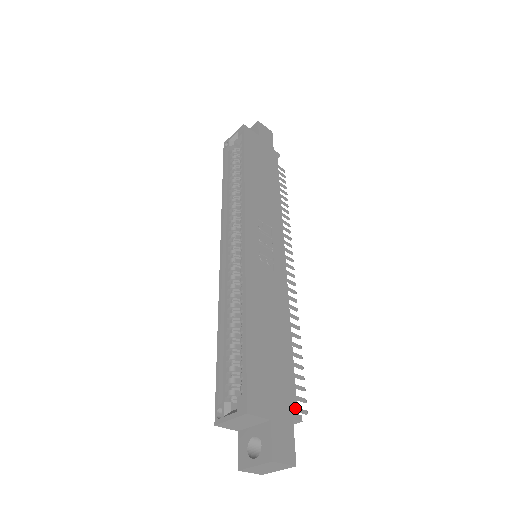
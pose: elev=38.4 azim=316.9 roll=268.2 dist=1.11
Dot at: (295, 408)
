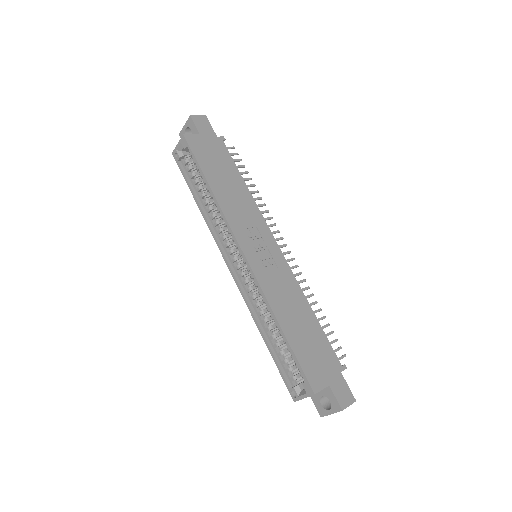
Dot at: (339, 363)
